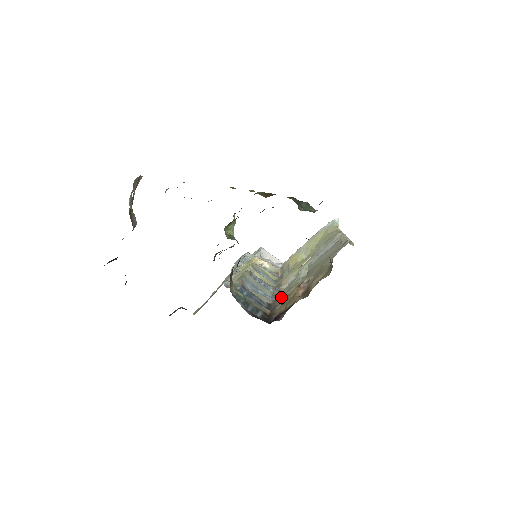
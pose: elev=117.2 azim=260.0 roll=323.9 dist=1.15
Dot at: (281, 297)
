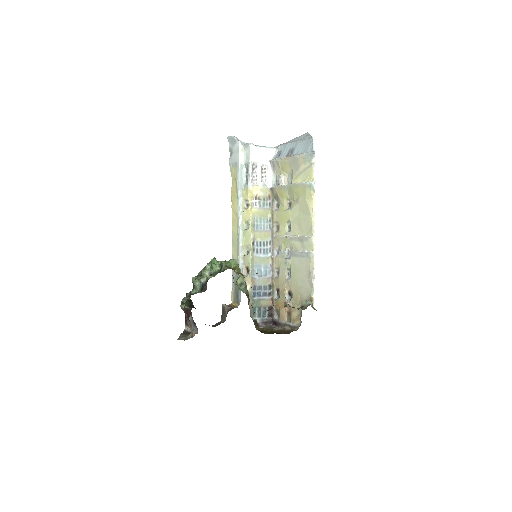
Dot at: (276, 270)
